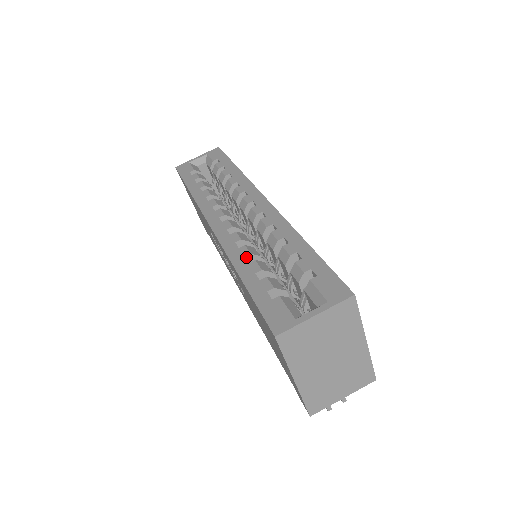
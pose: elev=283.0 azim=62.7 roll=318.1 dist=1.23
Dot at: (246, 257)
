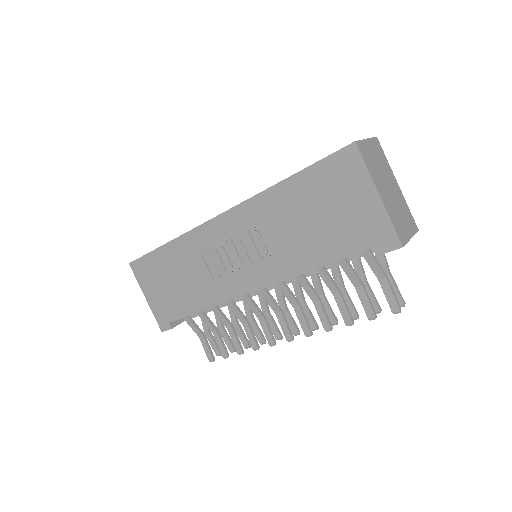
Dot at: occluded
